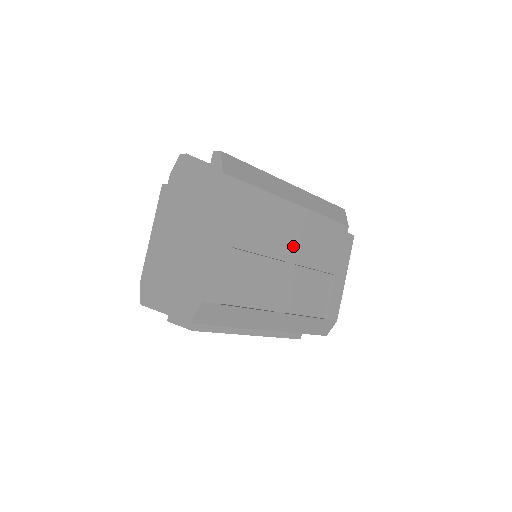
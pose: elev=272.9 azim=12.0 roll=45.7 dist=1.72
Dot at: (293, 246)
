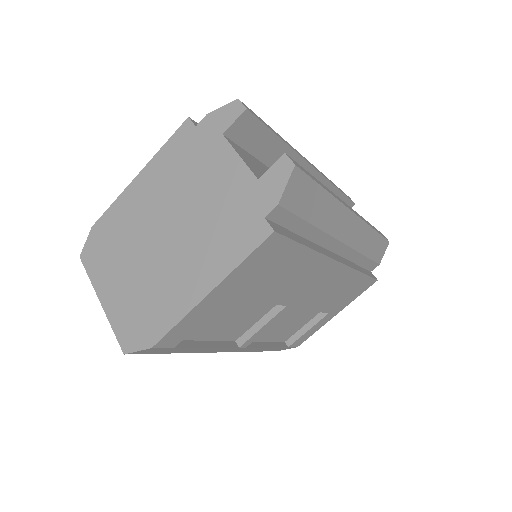
Dot at: (305, 292)
